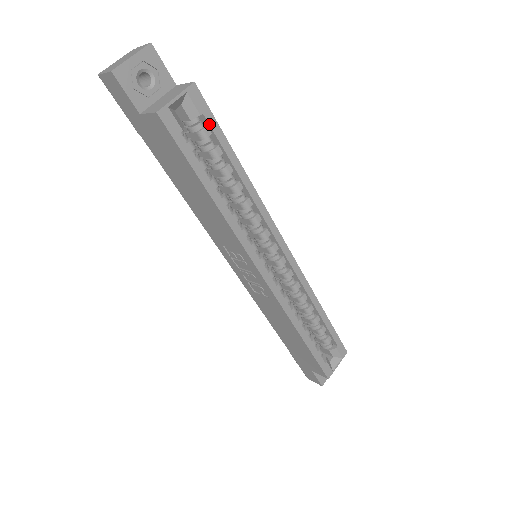
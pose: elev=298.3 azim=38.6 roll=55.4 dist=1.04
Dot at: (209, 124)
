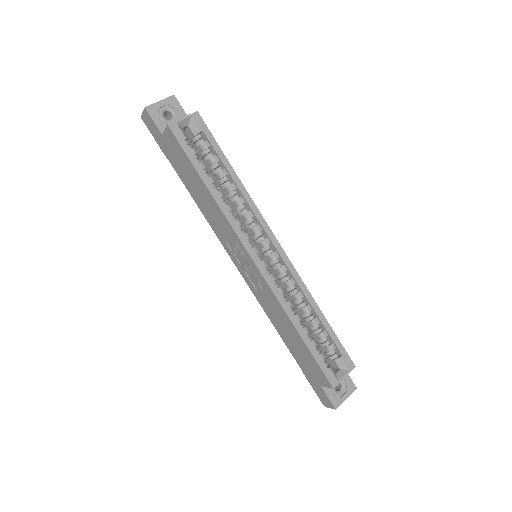
Dot at: (207, 138)
